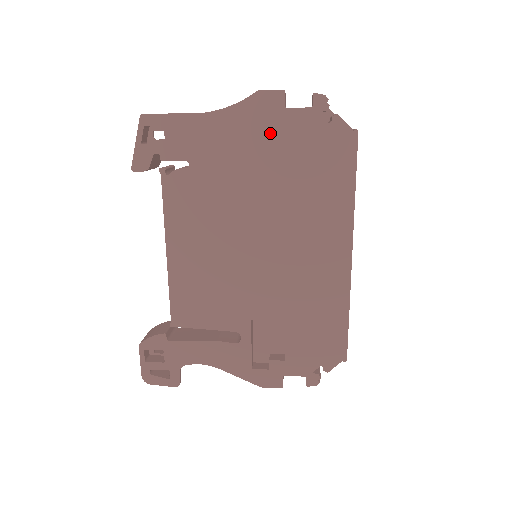
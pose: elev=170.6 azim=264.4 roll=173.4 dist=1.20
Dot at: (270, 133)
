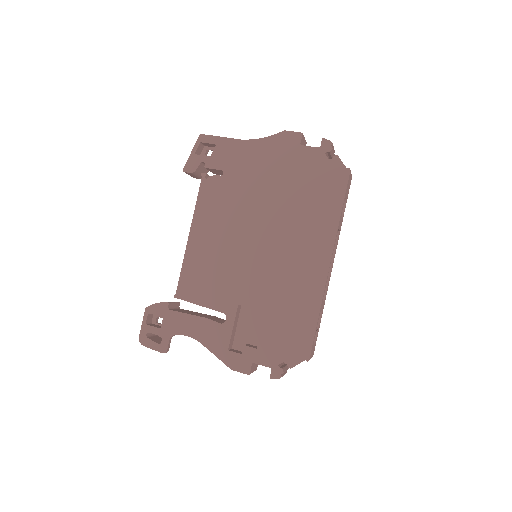
Dot at: (286, 161)
